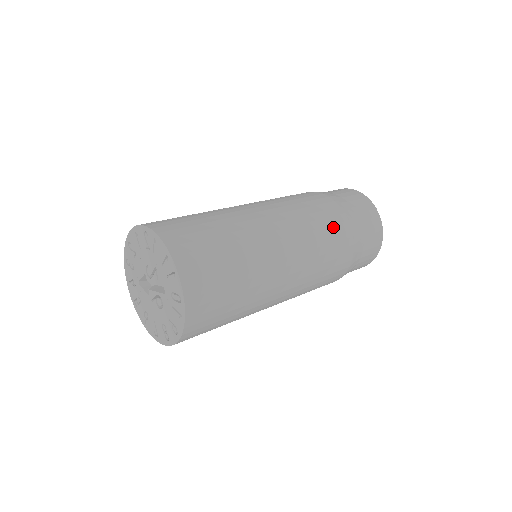
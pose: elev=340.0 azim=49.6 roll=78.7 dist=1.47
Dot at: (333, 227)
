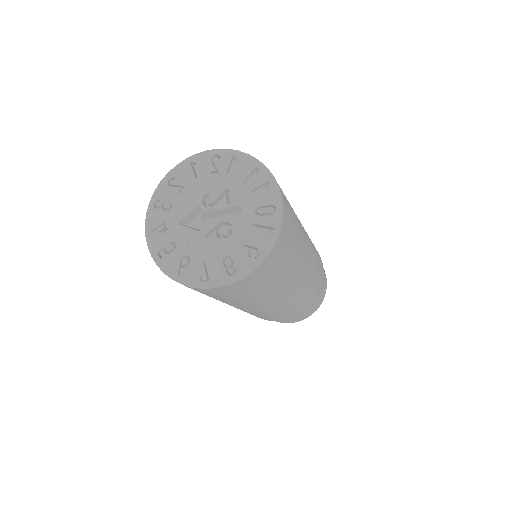
Dot at: (314, 246)
